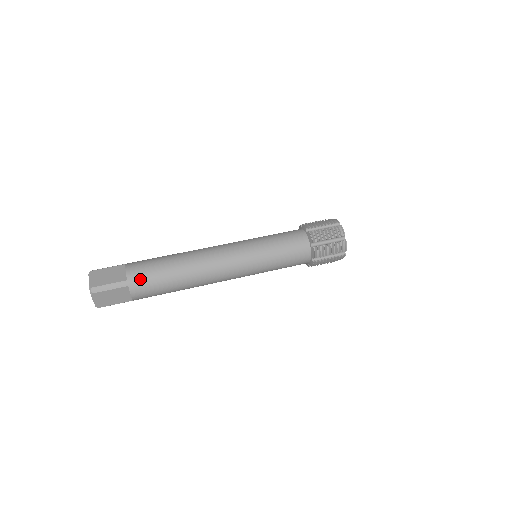
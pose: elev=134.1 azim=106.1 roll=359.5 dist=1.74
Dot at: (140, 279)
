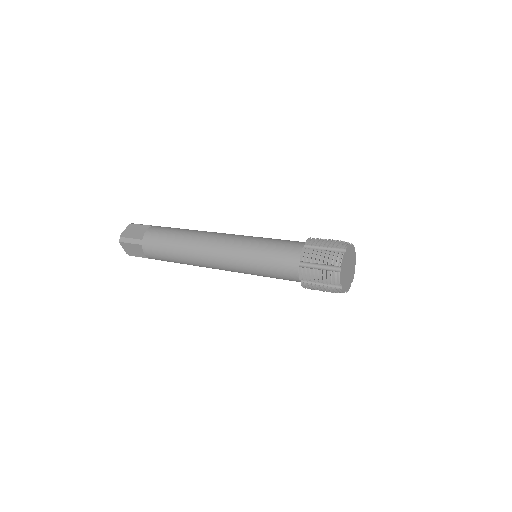
Dot at: occluded
